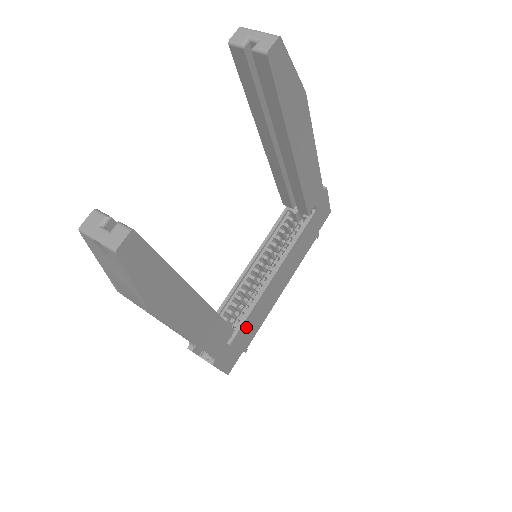
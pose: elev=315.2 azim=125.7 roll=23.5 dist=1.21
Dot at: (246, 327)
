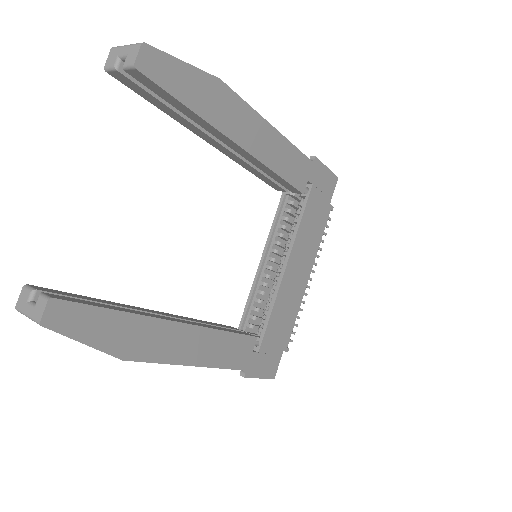
Dot at: (273, 329)
